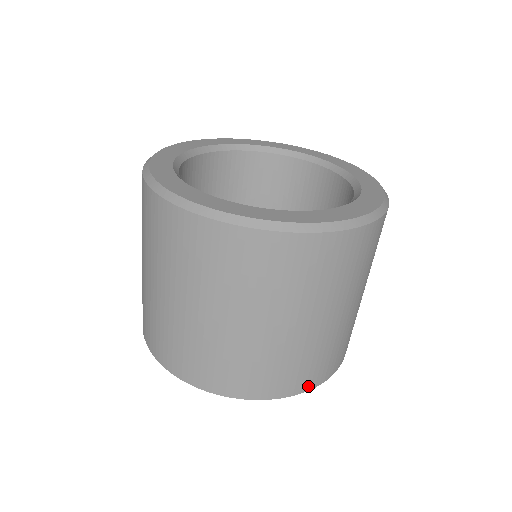
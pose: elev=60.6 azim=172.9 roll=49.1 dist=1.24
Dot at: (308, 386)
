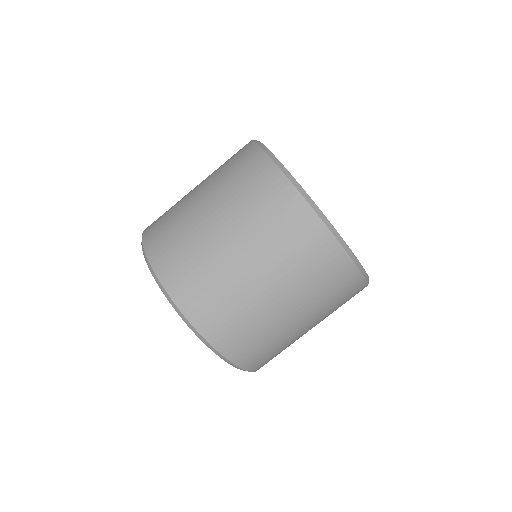
Dot at: (256, 368)
